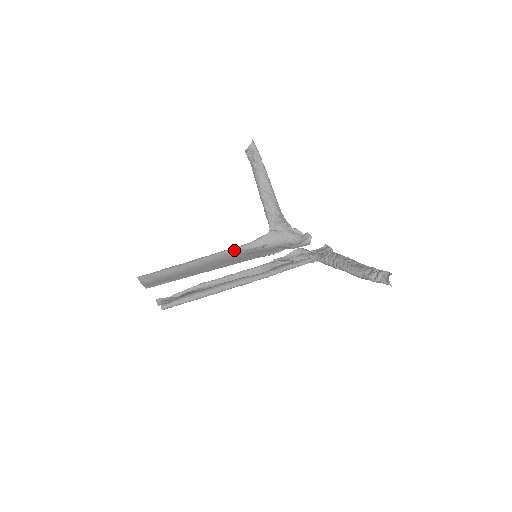
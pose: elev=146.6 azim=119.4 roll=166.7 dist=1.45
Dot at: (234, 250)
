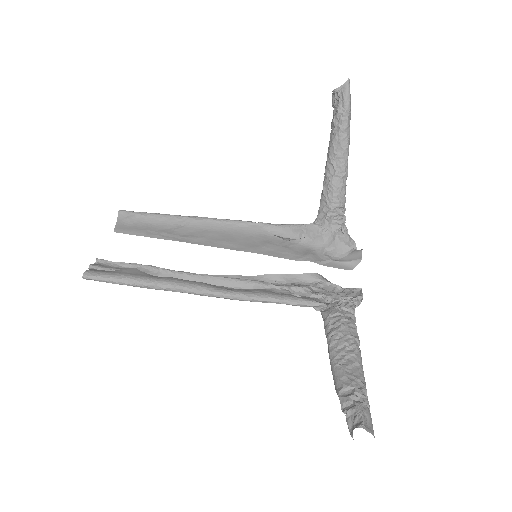
Dot at: (254, 226)
